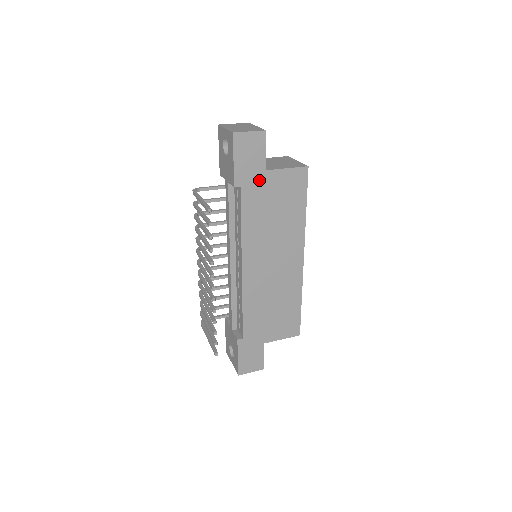
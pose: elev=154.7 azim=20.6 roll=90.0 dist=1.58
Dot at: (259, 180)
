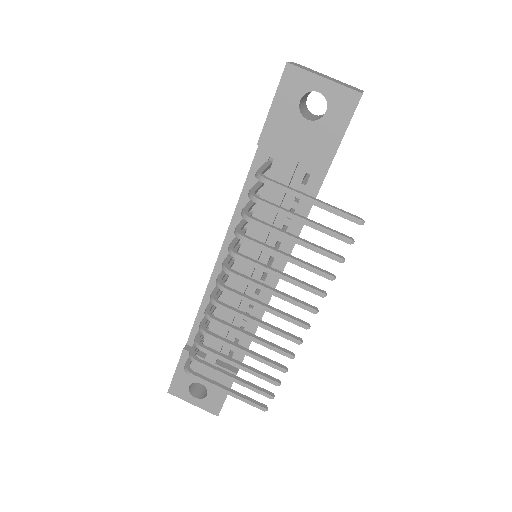
Dot at: occluded
